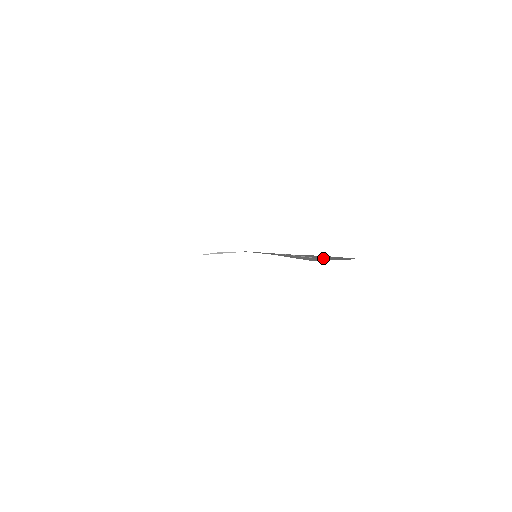
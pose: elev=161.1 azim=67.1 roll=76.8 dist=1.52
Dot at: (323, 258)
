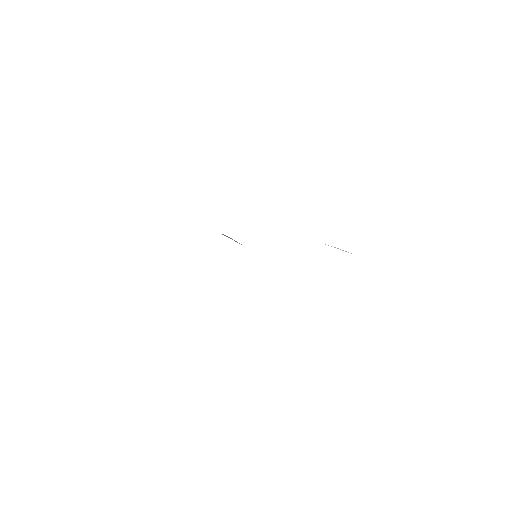
Dot at: occluded
